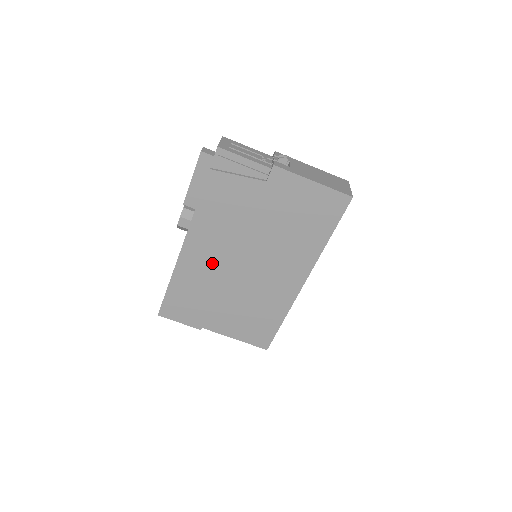
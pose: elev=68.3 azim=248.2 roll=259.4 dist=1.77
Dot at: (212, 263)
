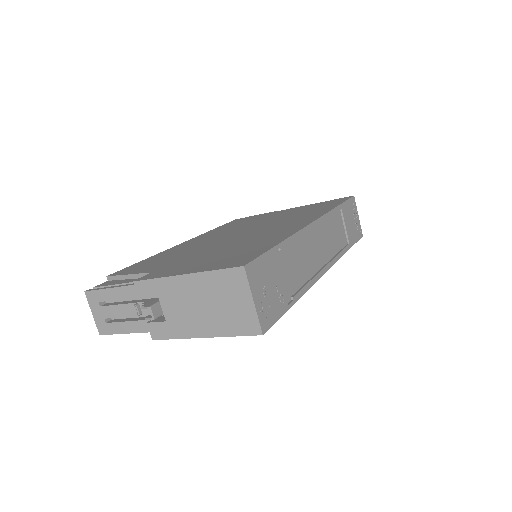
Dot at: occluded
